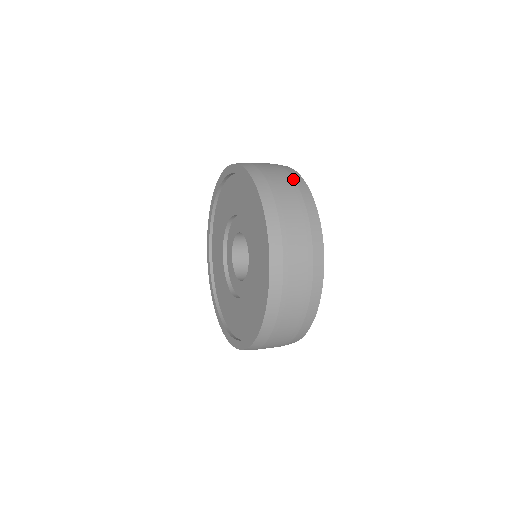
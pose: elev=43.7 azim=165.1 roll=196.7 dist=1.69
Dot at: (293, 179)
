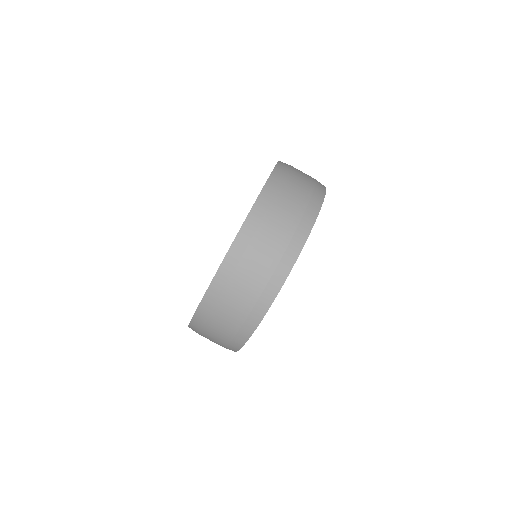
Dot at: occluded
